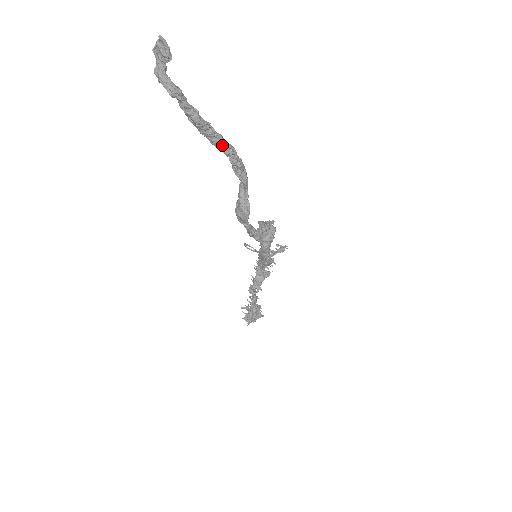
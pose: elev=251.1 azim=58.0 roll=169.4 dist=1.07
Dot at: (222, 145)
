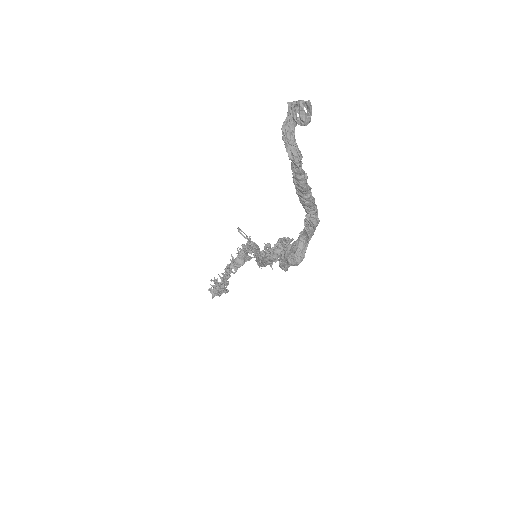
Dot at: (310, 206)
